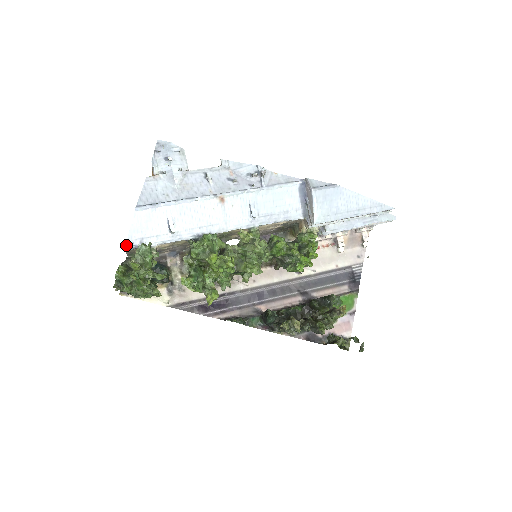
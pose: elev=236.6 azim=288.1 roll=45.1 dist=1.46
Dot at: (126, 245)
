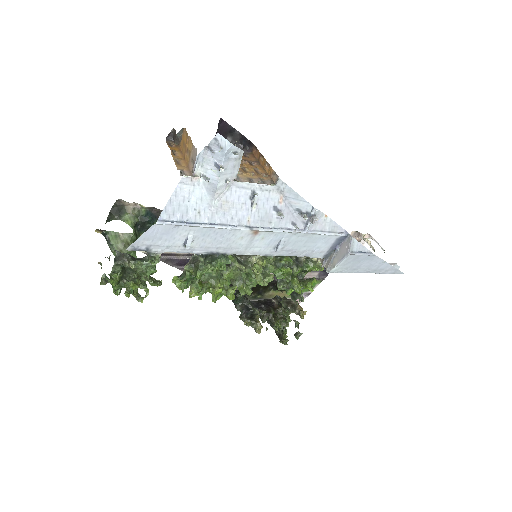
Dot at: (129, 247)
